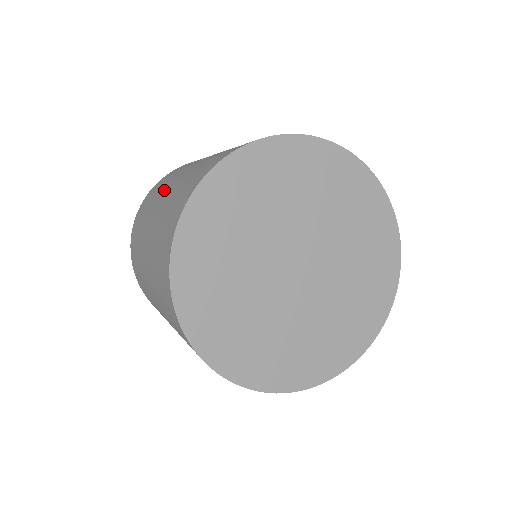
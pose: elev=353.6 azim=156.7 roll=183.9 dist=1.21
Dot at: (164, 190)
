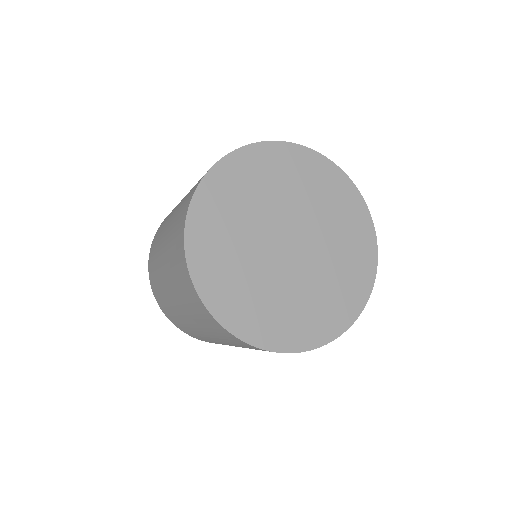
Dot at: (164, 230)
